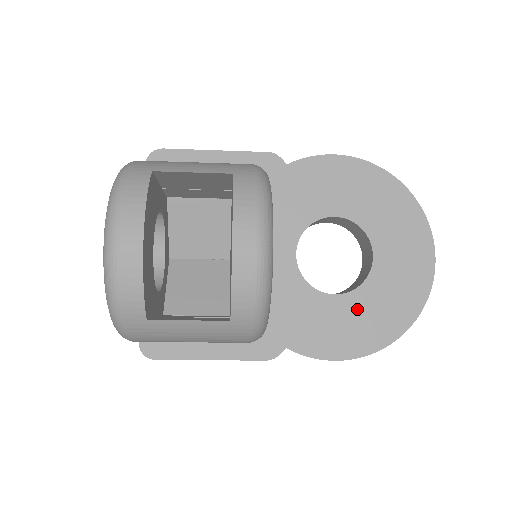
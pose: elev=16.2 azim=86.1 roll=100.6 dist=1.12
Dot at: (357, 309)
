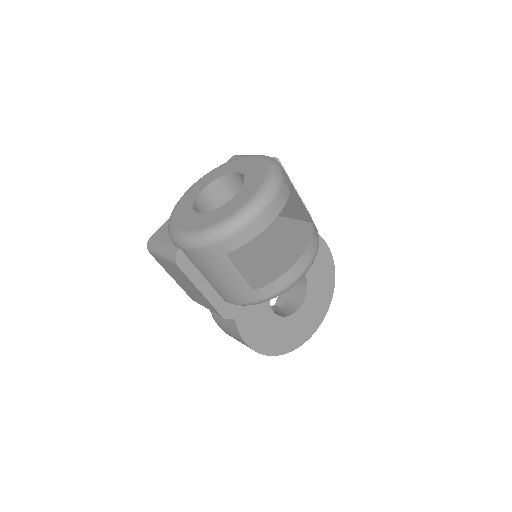
Dot at: (274, 327)
